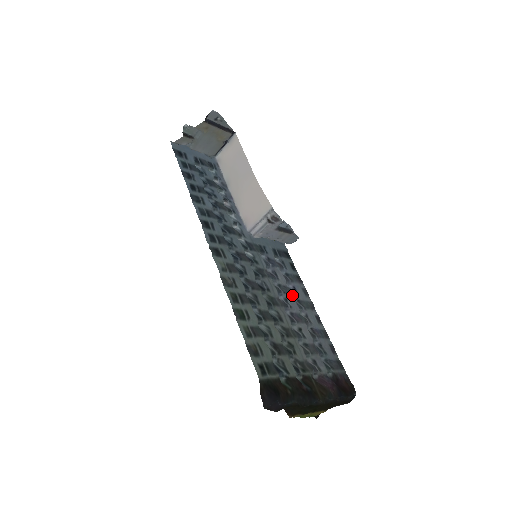
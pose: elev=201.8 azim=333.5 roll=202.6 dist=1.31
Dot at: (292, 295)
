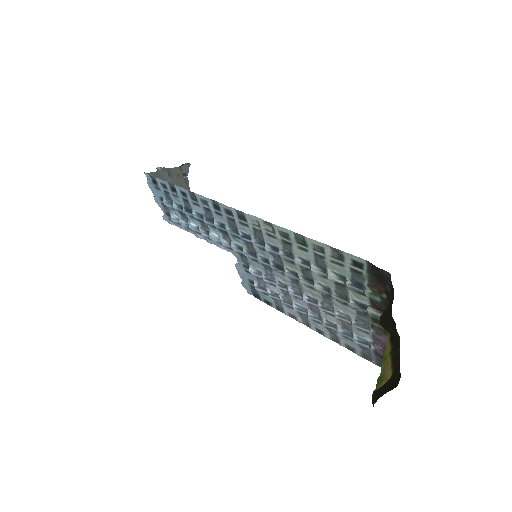
Dot at: (291, 303)
